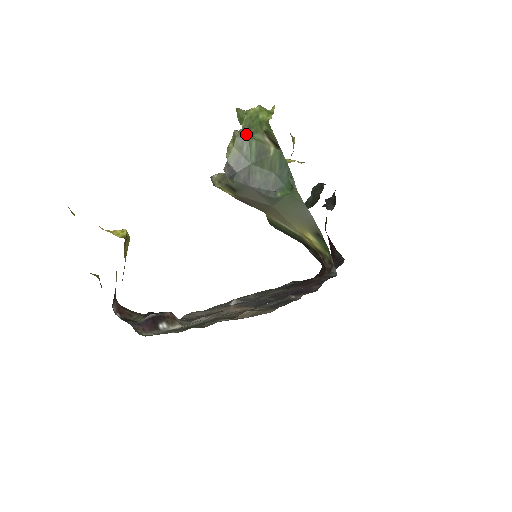
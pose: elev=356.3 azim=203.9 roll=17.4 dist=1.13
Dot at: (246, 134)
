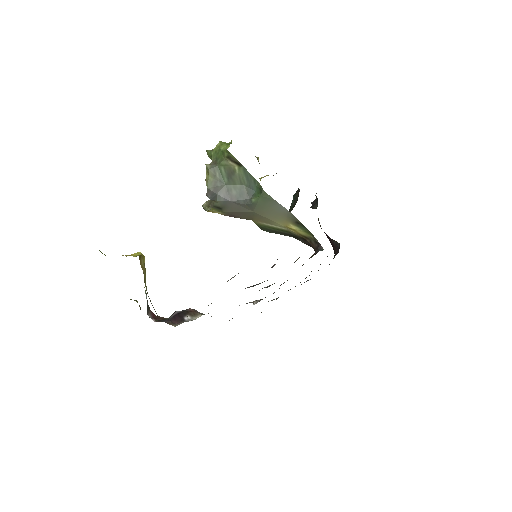
Dot at: (215, 164)
